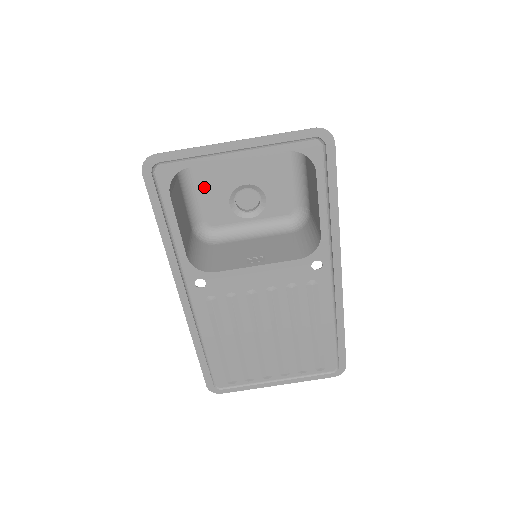
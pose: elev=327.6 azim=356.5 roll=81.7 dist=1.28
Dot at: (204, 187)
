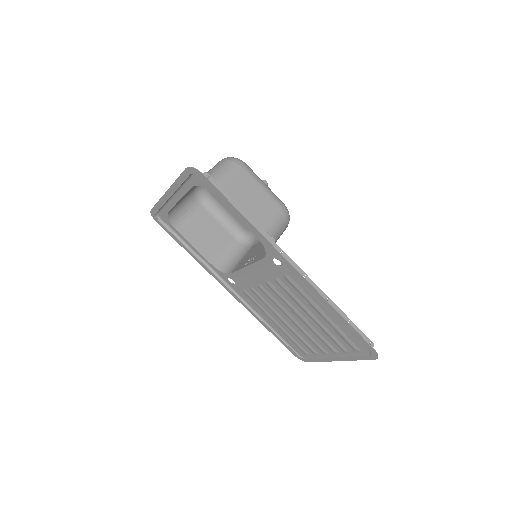
Dot at: occluded
